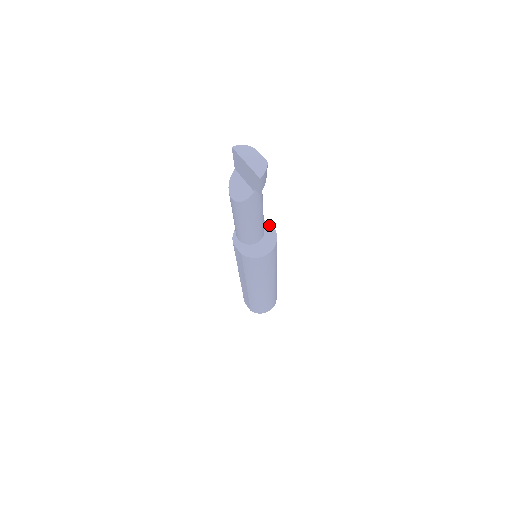
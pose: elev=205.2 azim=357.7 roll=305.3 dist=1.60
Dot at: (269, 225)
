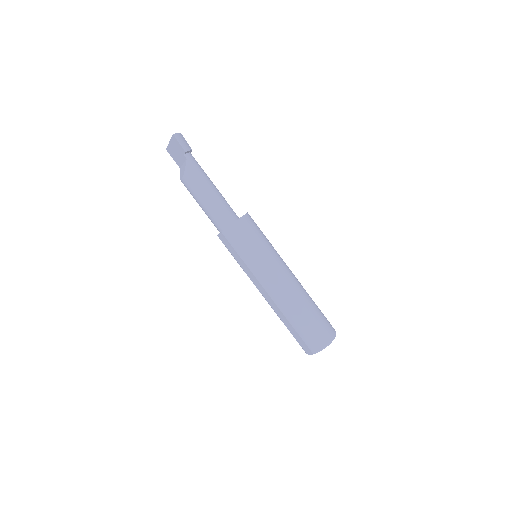
Dot at: occluded
